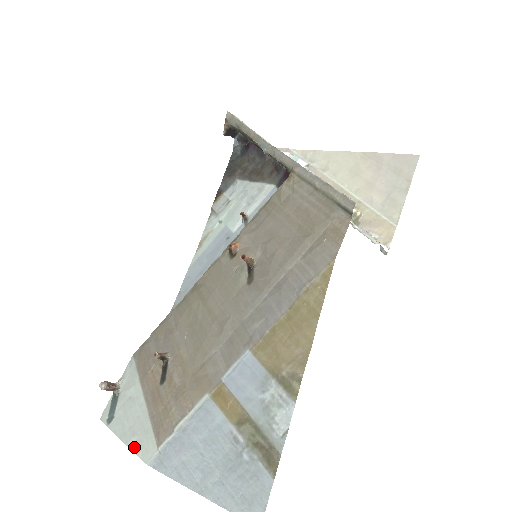
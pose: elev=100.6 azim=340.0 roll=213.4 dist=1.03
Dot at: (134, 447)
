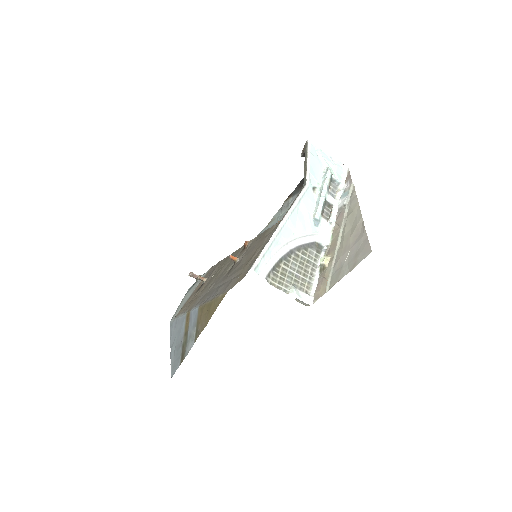
Dot at: occluded
